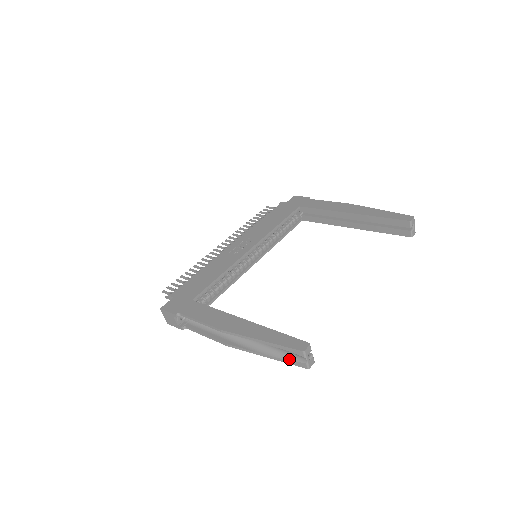
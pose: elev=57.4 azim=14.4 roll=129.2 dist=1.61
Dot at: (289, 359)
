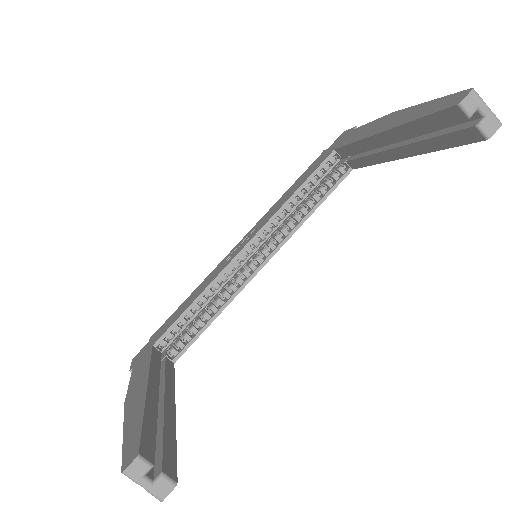
Dot at: occluded
